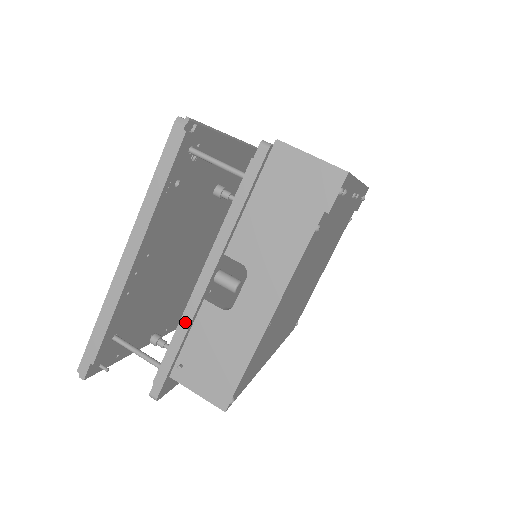
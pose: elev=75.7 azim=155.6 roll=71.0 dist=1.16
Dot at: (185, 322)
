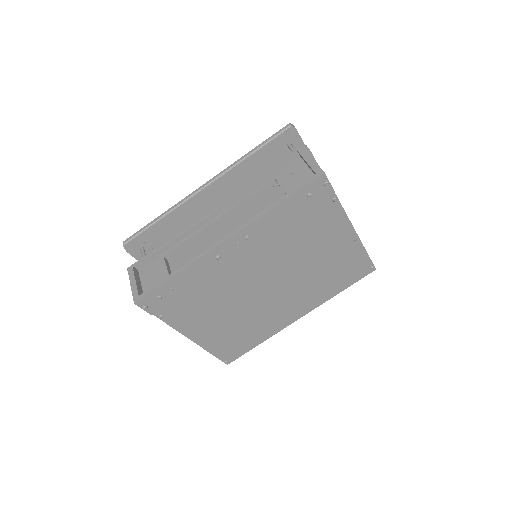
Dot at: occluded
